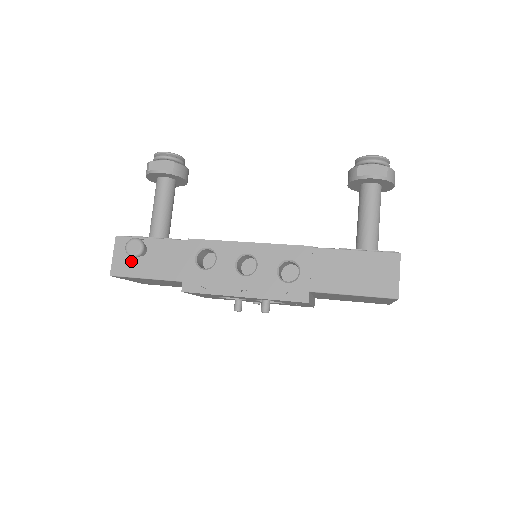
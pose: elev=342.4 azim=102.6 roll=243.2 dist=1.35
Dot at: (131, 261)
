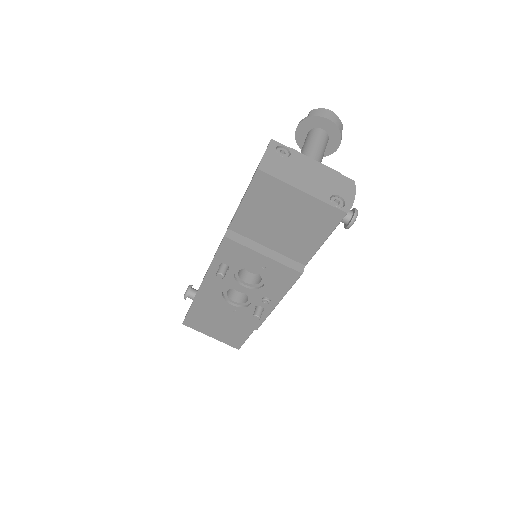
Dot at: occluded
